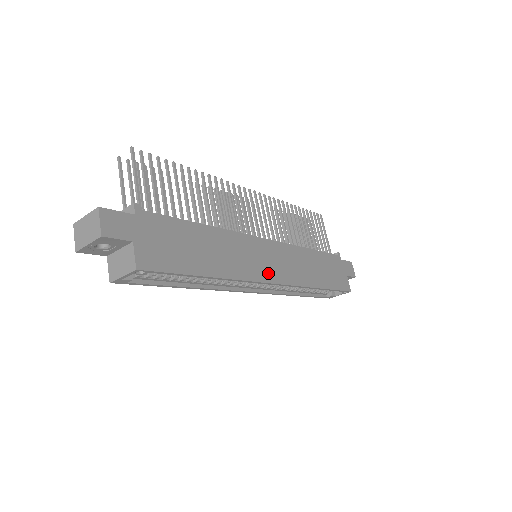
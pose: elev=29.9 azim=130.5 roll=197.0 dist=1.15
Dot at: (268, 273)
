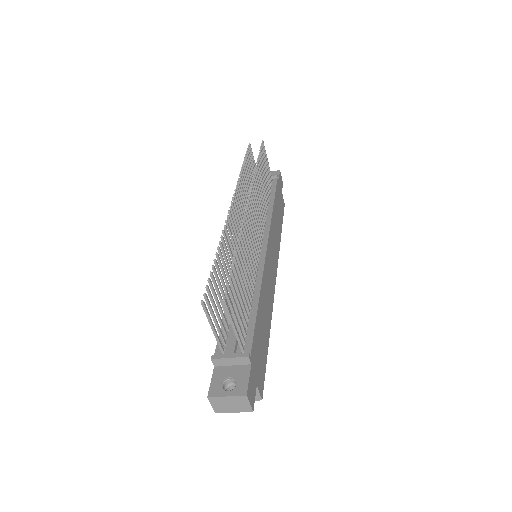
Dot at: (274, 275)
